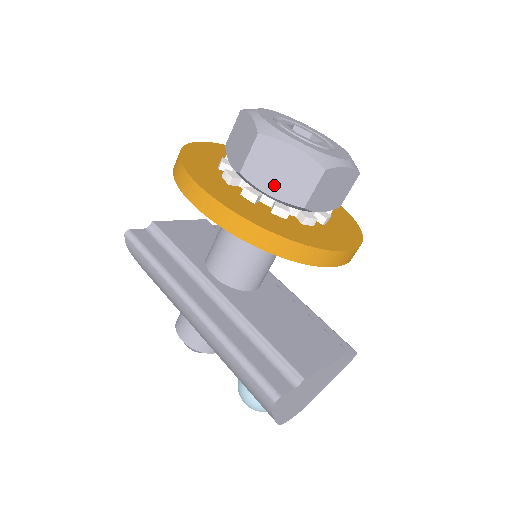
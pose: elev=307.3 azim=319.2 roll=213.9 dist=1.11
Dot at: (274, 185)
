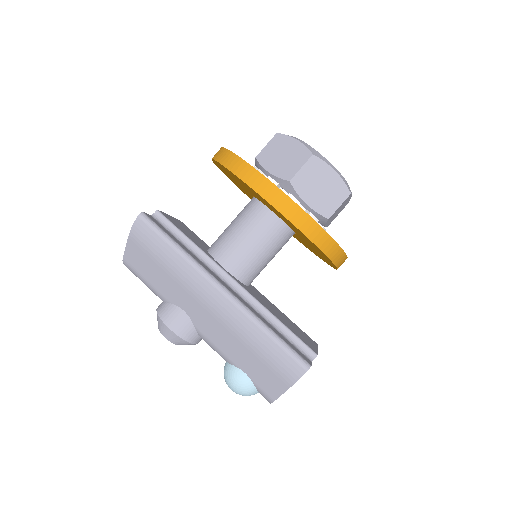
Dot at: (312, 197)
